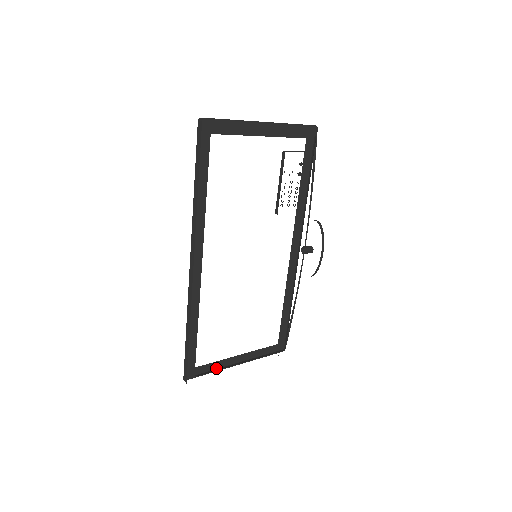
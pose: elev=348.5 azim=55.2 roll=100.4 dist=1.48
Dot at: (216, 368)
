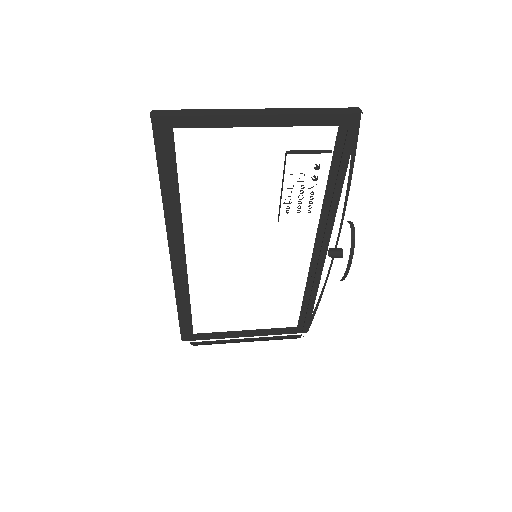
Dot at: (219, 336)
